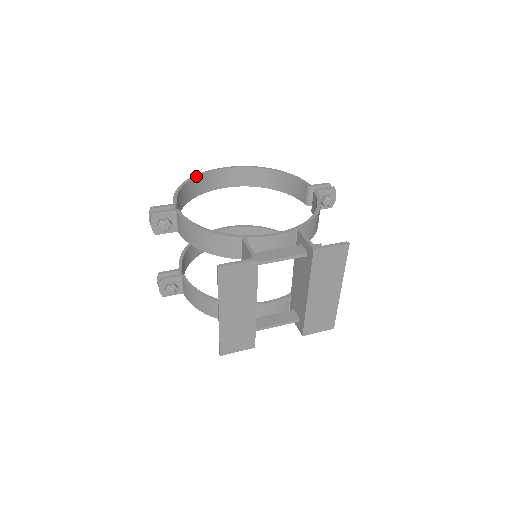
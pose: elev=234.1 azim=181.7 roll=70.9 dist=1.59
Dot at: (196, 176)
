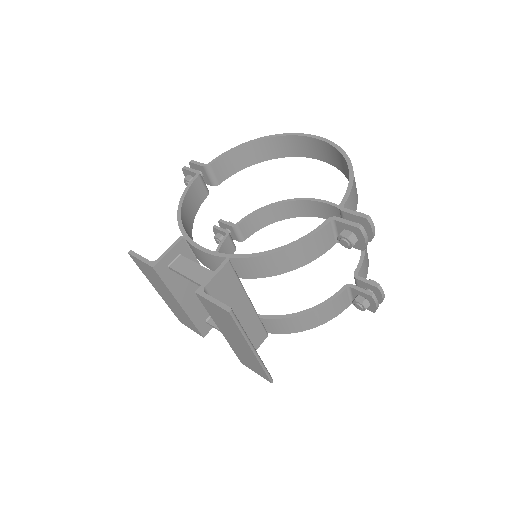
Dot at: (270, 137)
